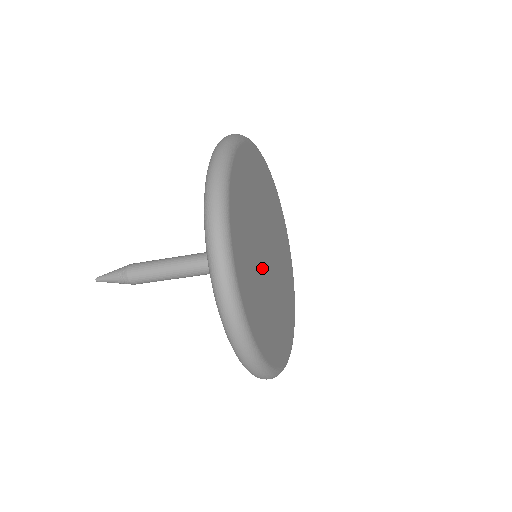
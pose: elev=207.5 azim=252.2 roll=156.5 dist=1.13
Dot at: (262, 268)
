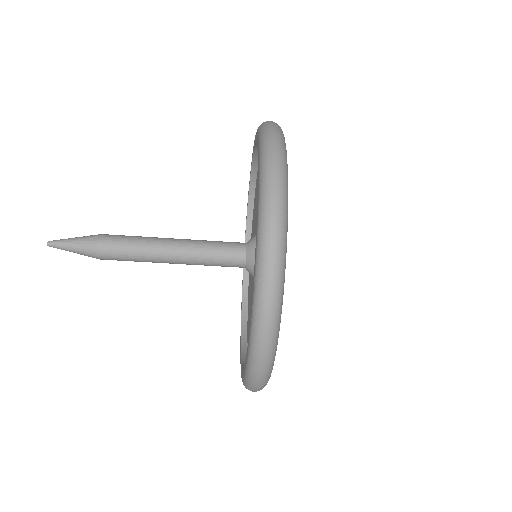
Dot at: occluded
